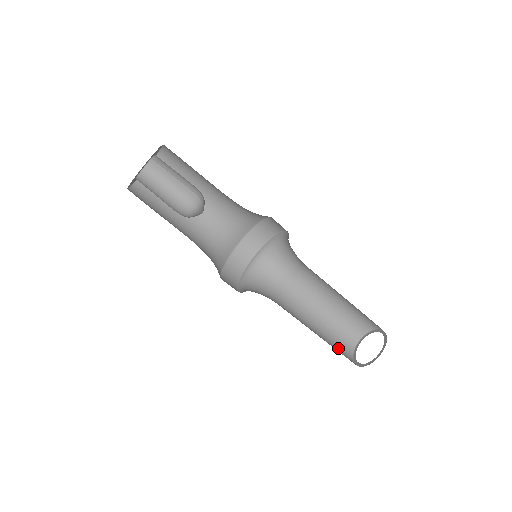
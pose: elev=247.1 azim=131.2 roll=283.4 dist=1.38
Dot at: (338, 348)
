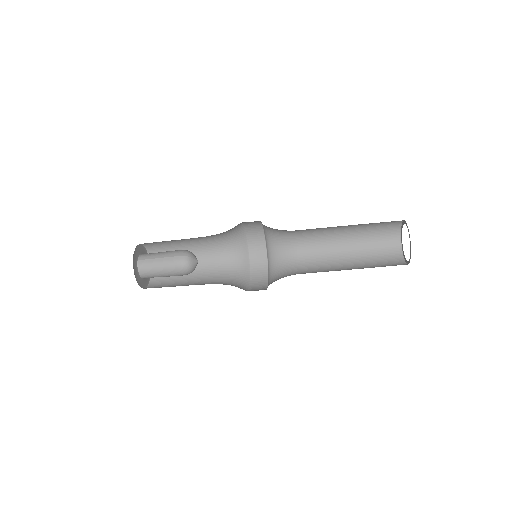
Dot at: (383, 263)
